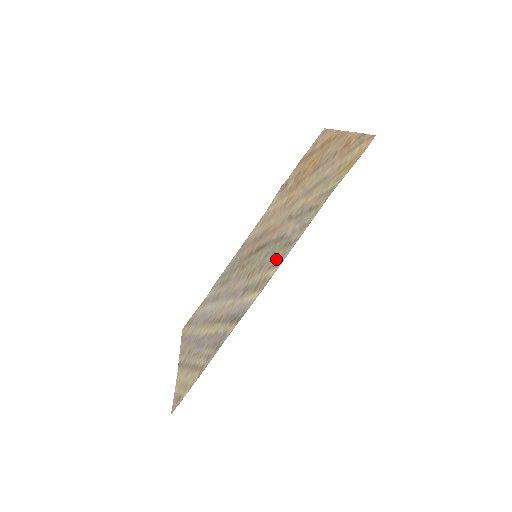
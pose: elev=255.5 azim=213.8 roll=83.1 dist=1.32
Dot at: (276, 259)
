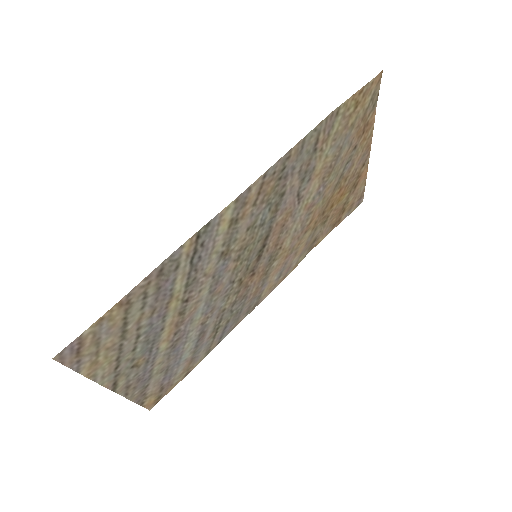
Dot at: (265, 189)
